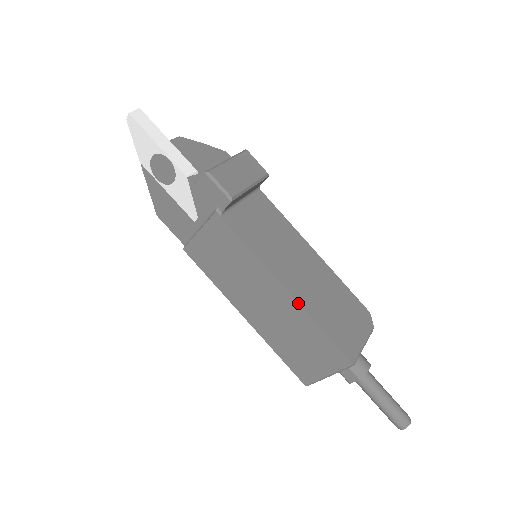
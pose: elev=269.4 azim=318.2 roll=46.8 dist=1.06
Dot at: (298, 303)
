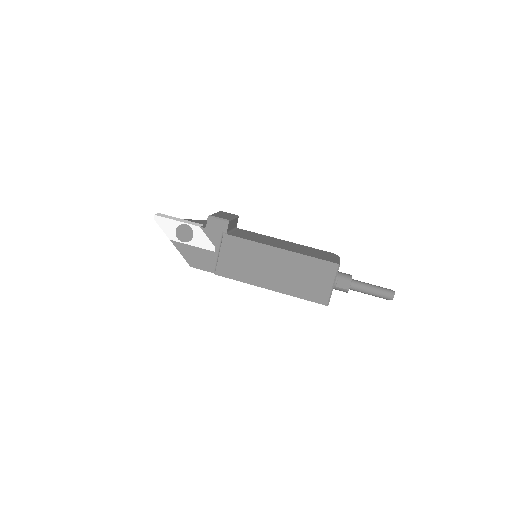
Dot at: (291, 251)
